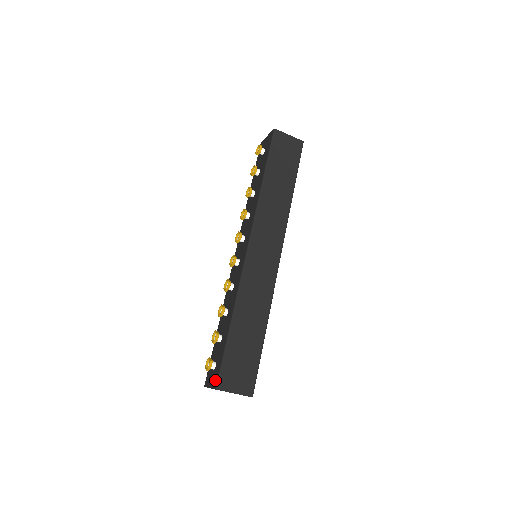
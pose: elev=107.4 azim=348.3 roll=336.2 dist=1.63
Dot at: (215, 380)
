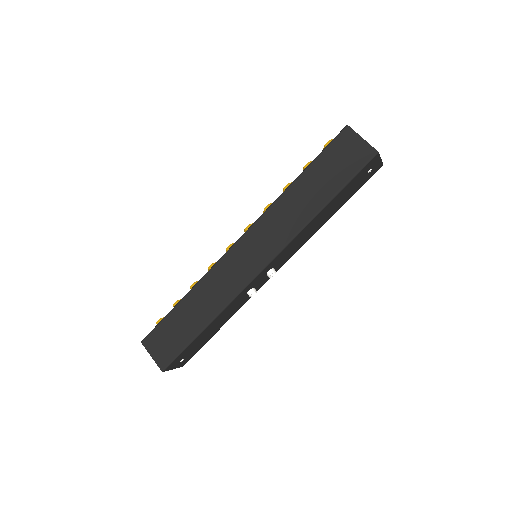
Dot at: occluded
